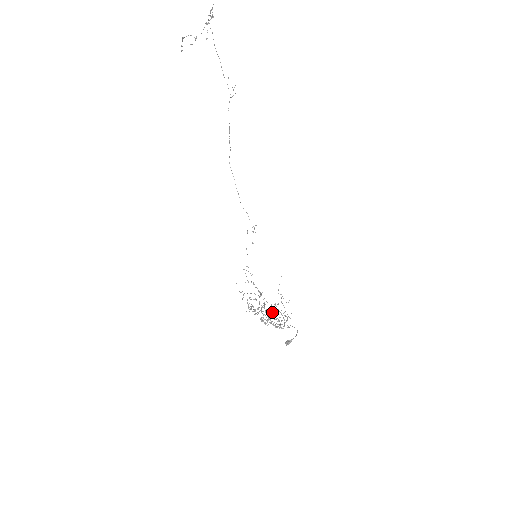
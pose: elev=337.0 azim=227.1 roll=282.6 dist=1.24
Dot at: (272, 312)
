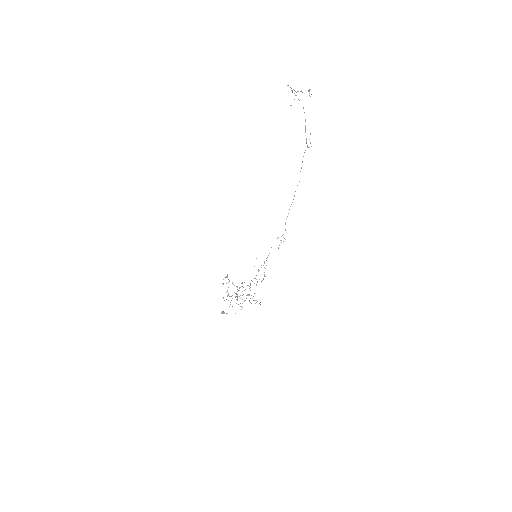
Dot at: occluded
